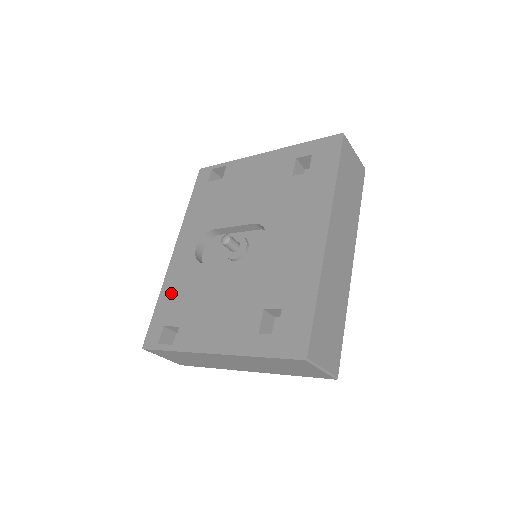
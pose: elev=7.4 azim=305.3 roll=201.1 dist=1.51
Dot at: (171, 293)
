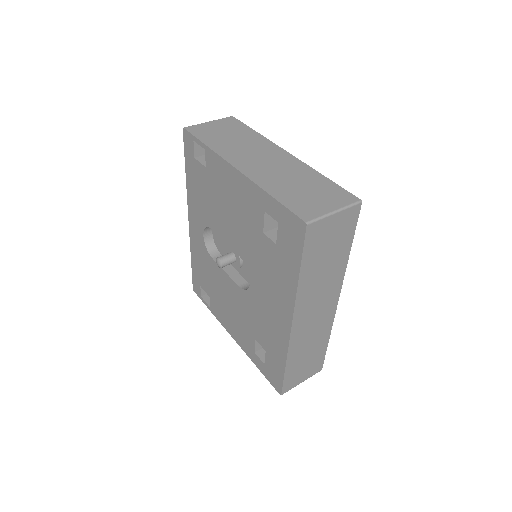
Dot at: (197, 263)
